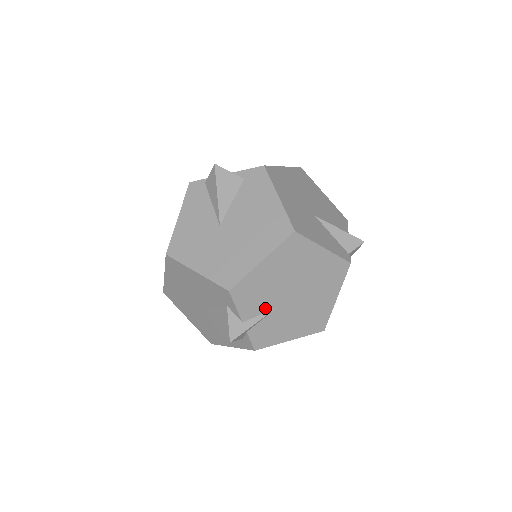
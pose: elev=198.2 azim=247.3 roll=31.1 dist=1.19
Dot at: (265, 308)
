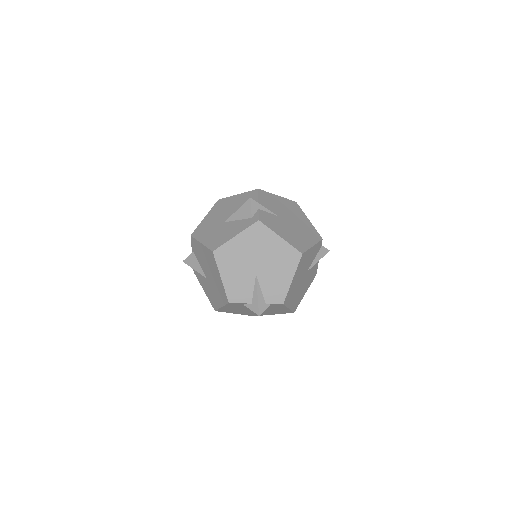
Dot at: (272, 211)
